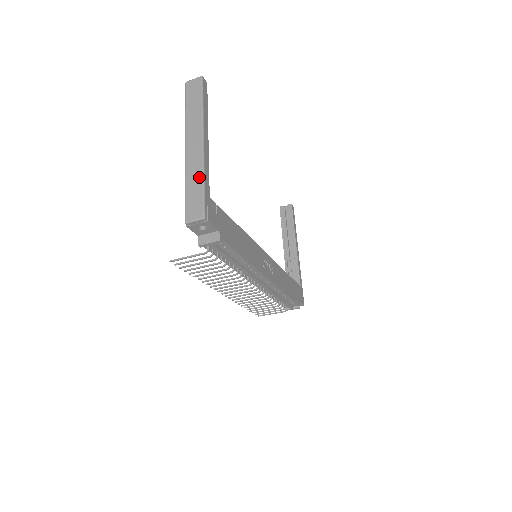
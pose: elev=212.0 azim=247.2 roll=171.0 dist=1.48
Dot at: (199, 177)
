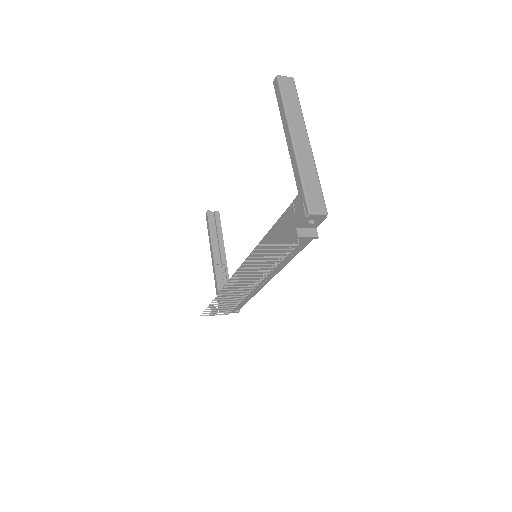
Dot at: (314, 174)
